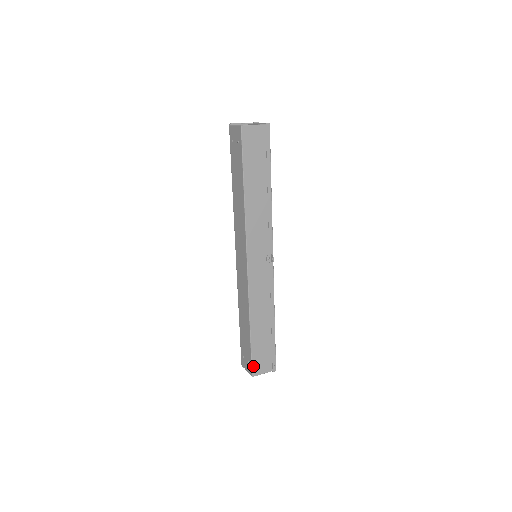
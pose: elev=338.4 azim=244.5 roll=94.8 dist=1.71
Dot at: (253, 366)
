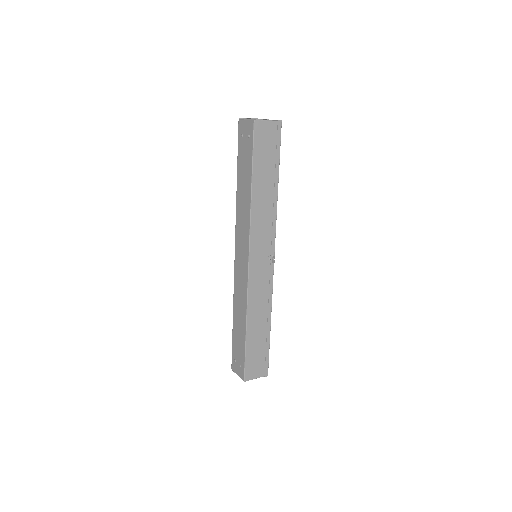
Dot at: (246, 370)
